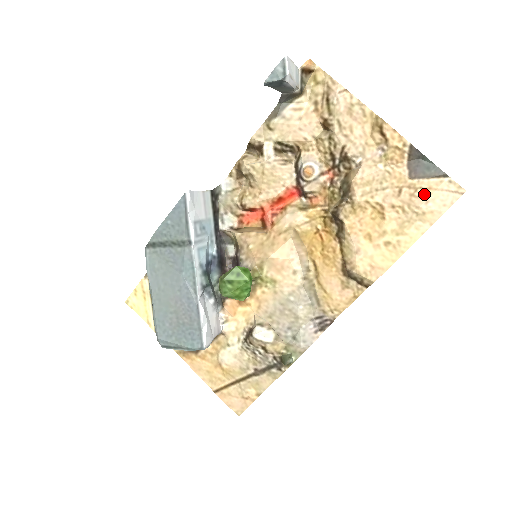
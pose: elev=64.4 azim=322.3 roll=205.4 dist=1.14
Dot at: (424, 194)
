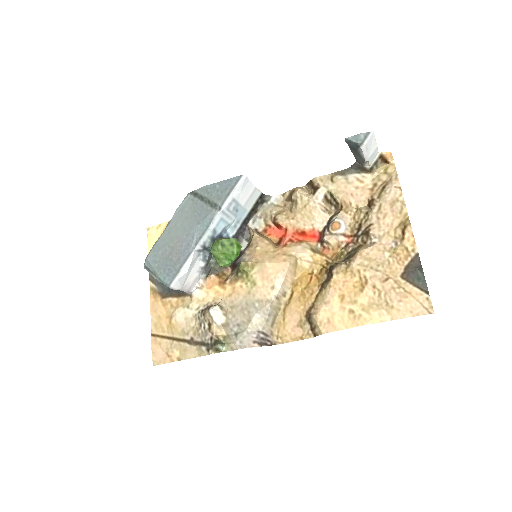
Dot at: (402, 294)
